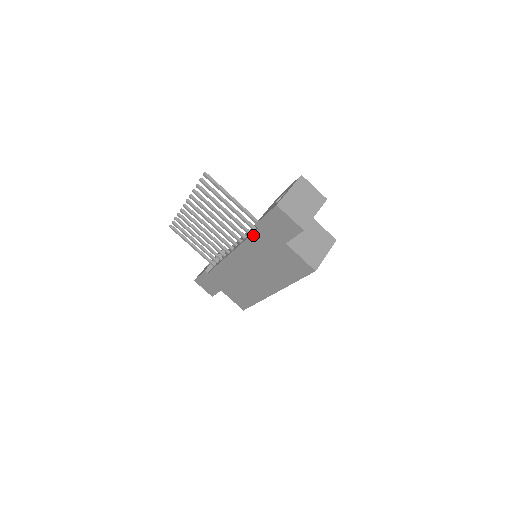
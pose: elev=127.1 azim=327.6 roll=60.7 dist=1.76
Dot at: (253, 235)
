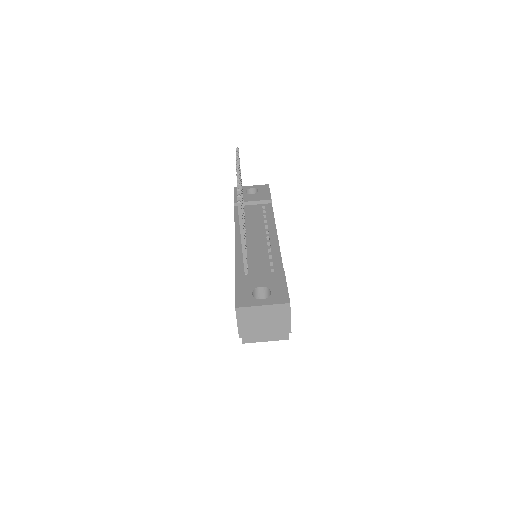
Dot at: (235, 272)
